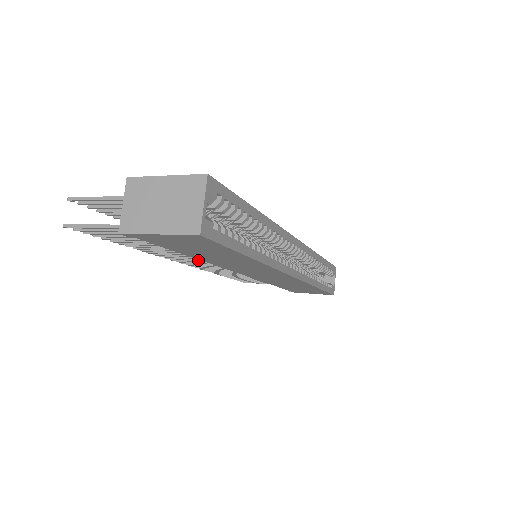
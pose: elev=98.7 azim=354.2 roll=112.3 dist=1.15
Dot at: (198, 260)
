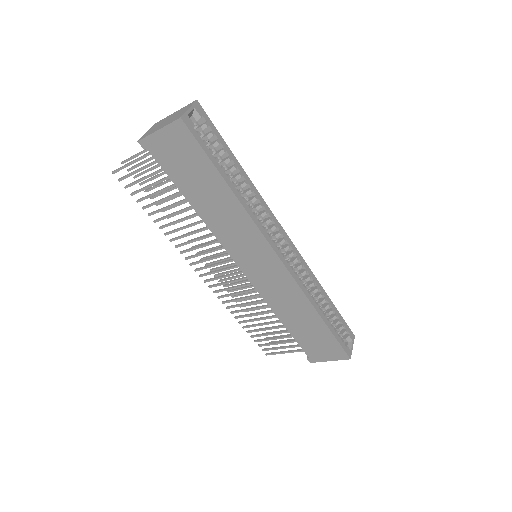
Dot at: occluded
